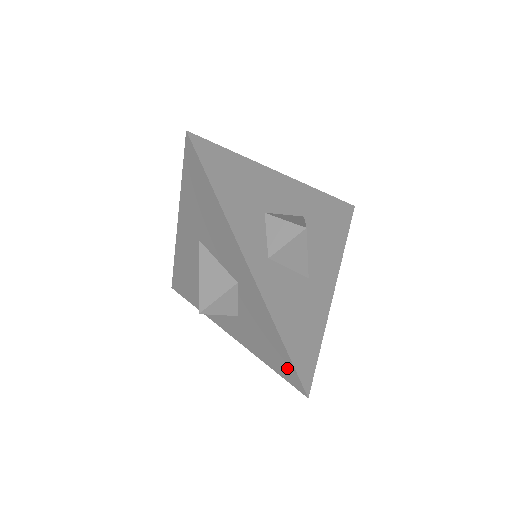
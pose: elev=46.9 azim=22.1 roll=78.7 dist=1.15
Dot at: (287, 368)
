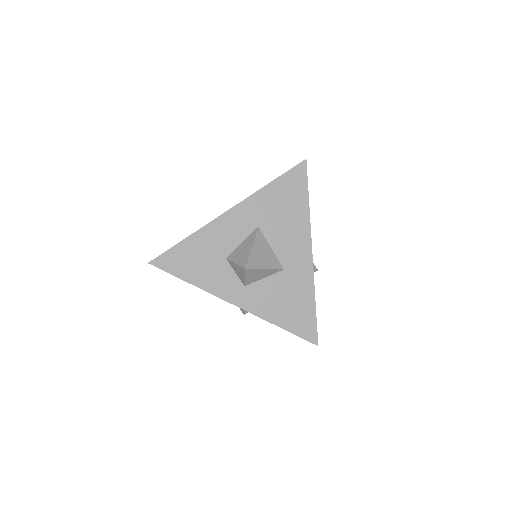
Dot at: occluded
